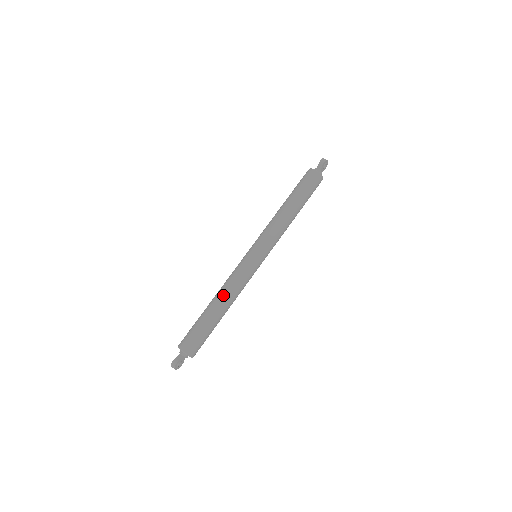
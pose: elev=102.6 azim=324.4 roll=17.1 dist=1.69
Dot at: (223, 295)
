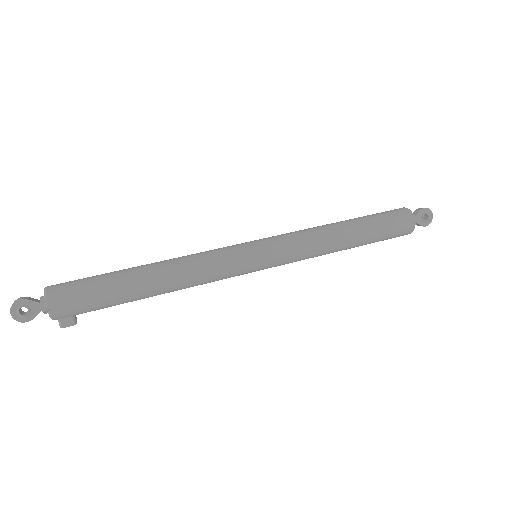
Dot at: (168, 260)
